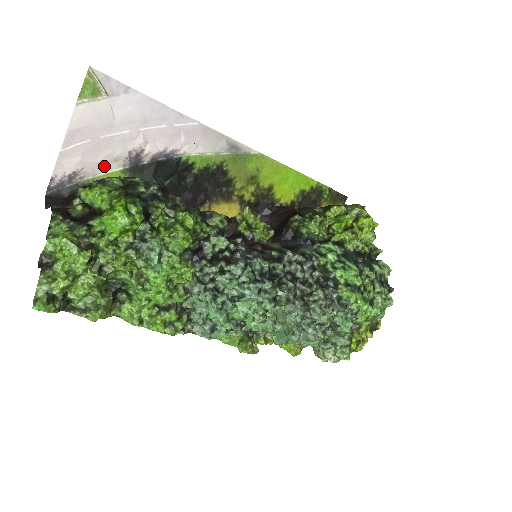
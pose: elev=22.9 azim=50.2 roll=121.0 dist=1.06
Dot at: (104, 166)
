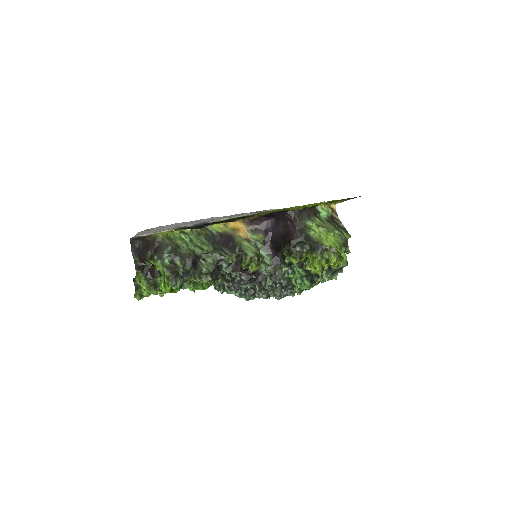
Dot at: (162, 231)
